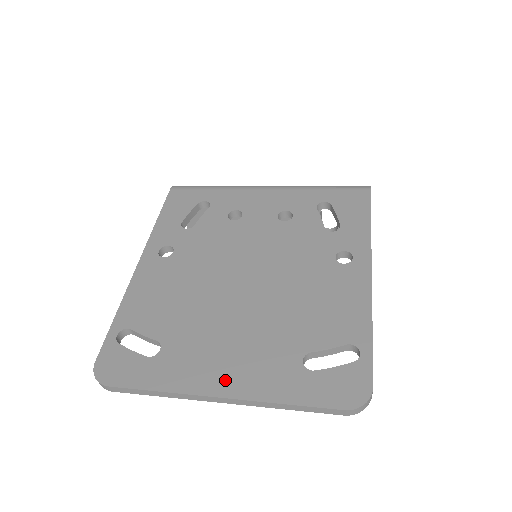
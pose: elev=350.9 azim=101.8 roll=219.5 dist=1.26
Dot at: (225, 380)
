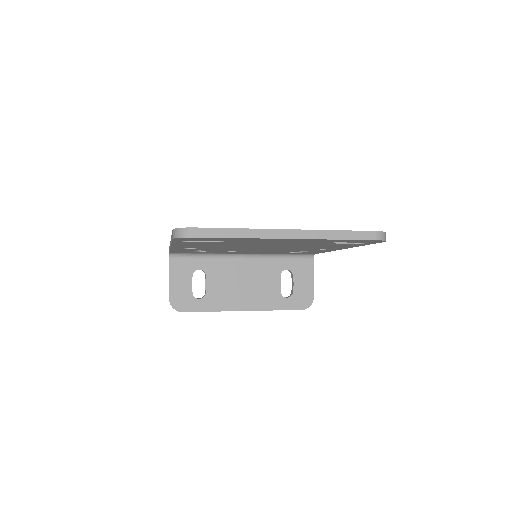
Dot at: occluded
